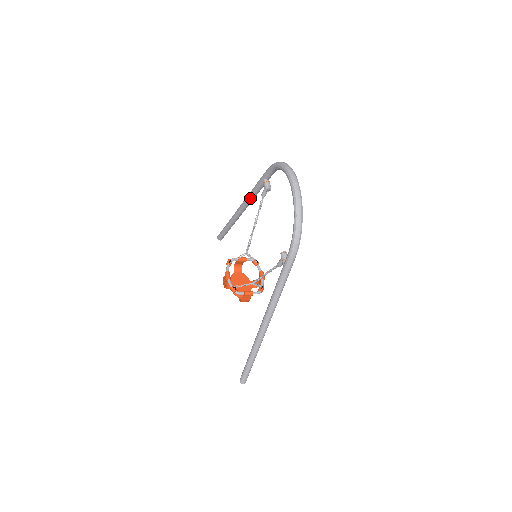
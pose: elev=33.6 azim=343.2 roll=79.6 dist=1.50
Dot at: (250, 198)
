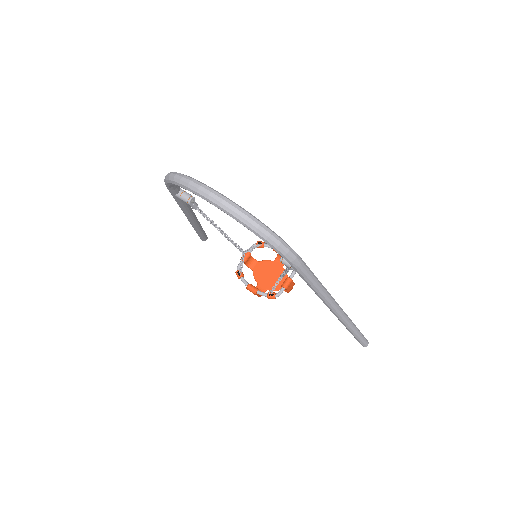
Dot at: (186, 211)
